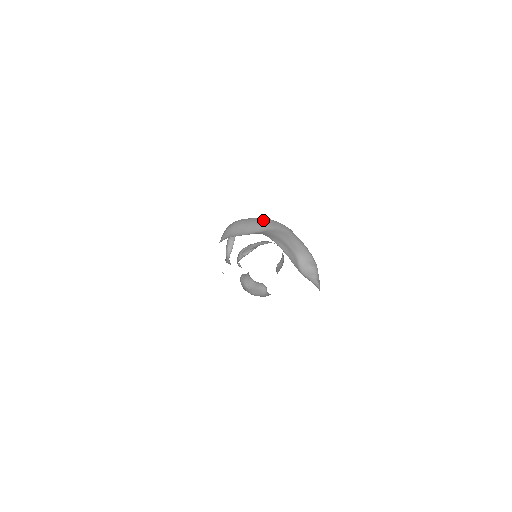
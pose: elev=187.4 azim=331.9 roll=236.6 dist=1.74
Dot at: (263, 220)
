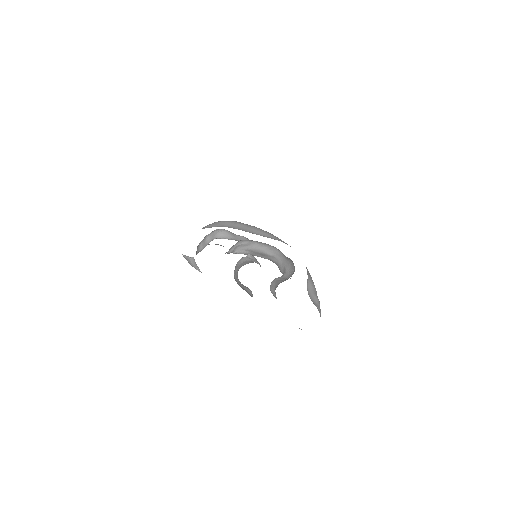
Dot at: occluded
